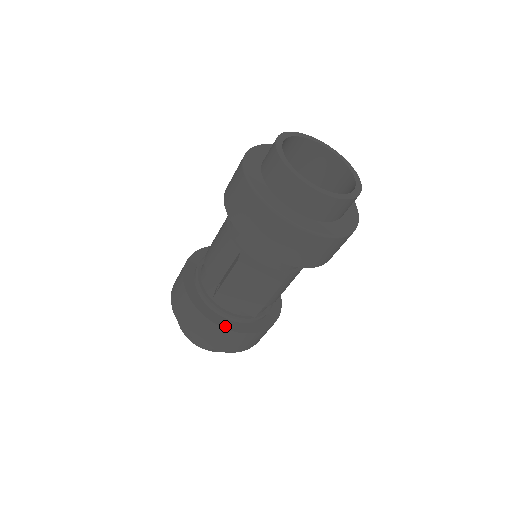
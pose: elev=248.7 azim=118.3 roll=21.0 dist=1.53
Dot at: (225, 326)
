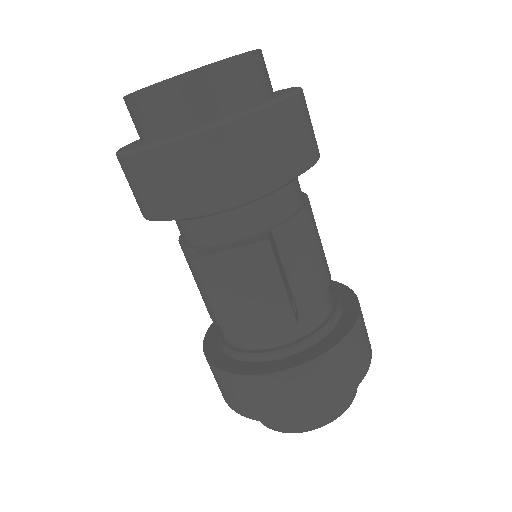
Dot at: (277, 369)
